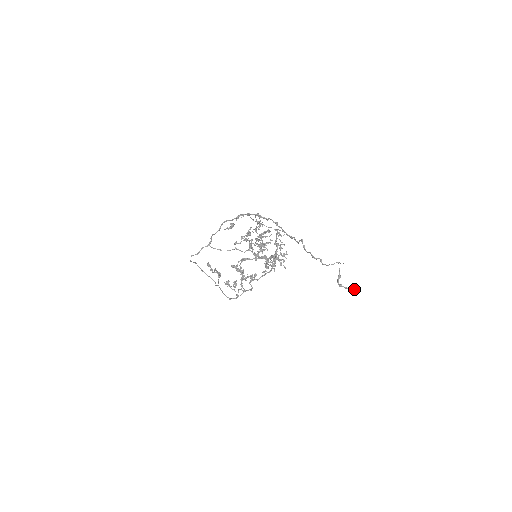
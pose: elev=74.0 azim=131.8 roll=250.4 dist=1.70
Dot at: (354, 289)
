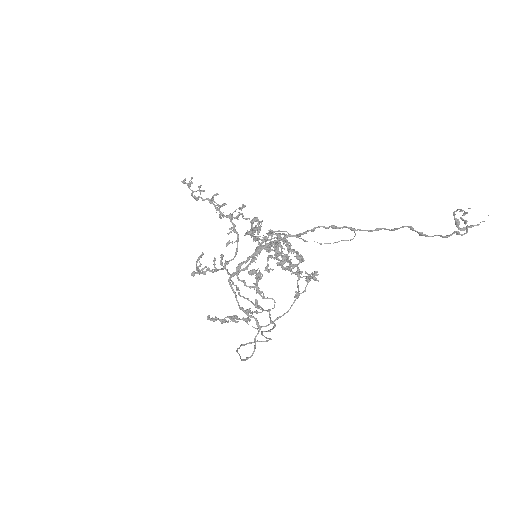
Dot at: (484, 221)
